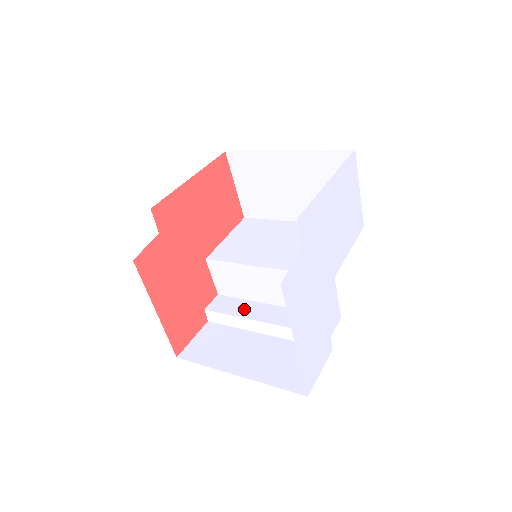
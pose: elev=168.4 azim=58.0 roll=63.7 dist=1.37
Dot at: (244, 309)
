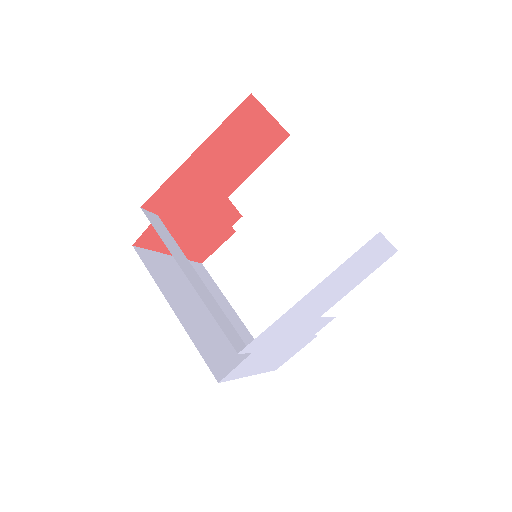
Dot at: (263, 249)
